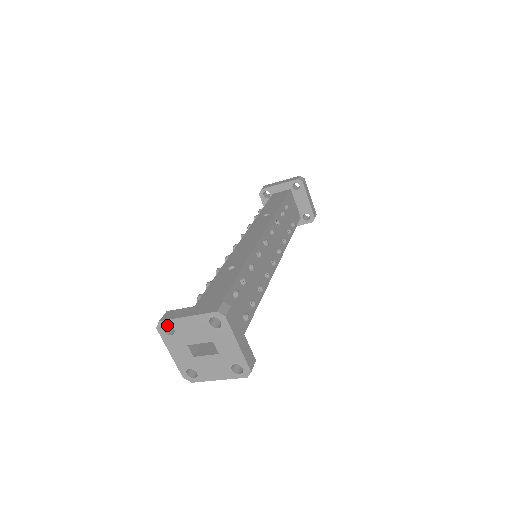
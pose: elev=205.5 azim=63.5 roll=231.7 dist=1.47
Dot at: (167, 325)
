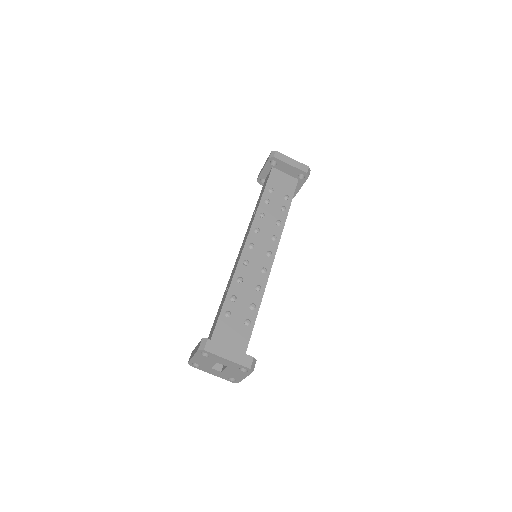
Dot at: occluded
